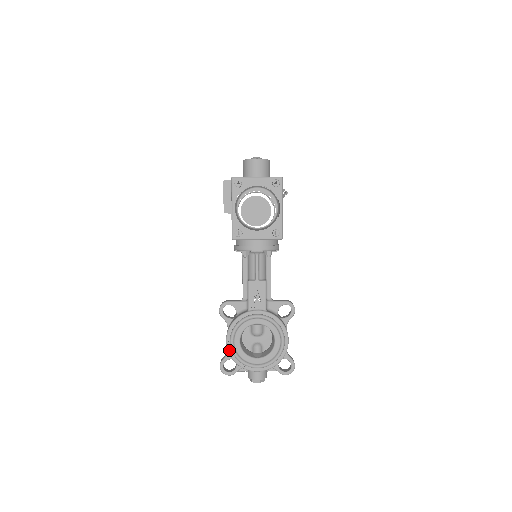
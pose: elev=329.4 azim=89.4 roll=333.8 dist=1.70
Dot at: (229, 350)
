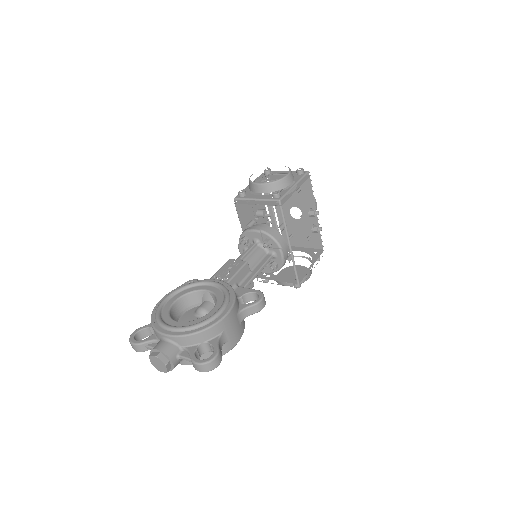
Dot at: (156, 306)
